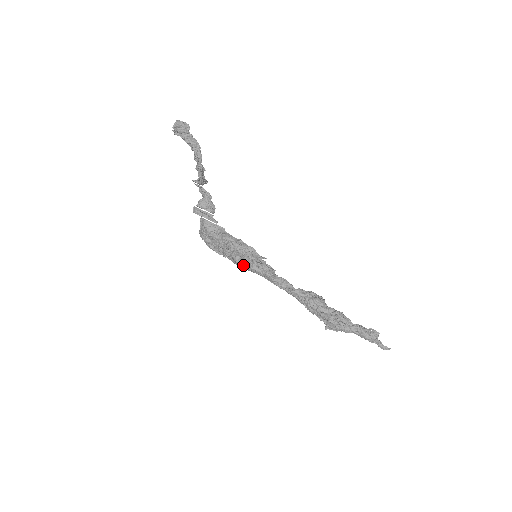
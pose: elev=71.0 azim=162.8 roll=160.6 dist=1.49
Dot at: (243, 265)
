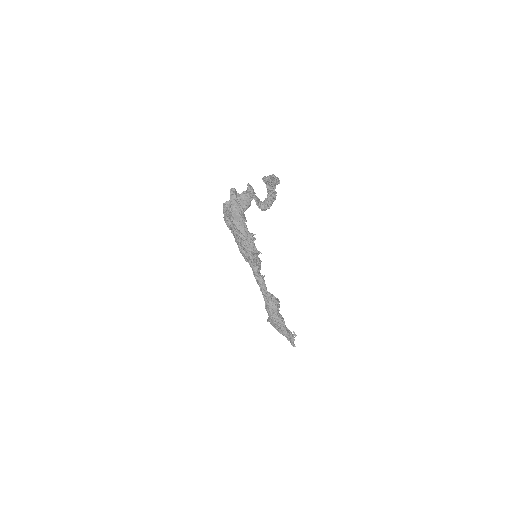
Dot at: (242, 254)
